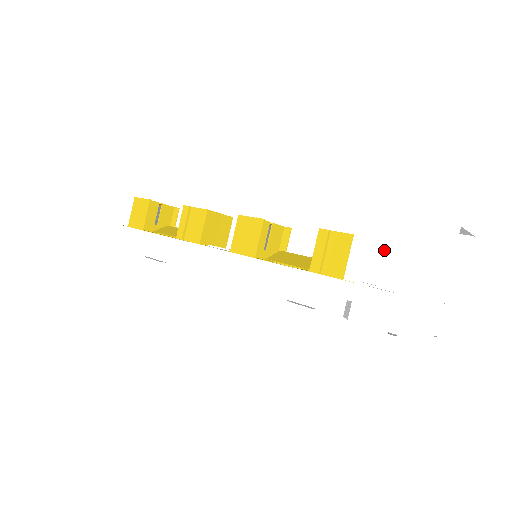
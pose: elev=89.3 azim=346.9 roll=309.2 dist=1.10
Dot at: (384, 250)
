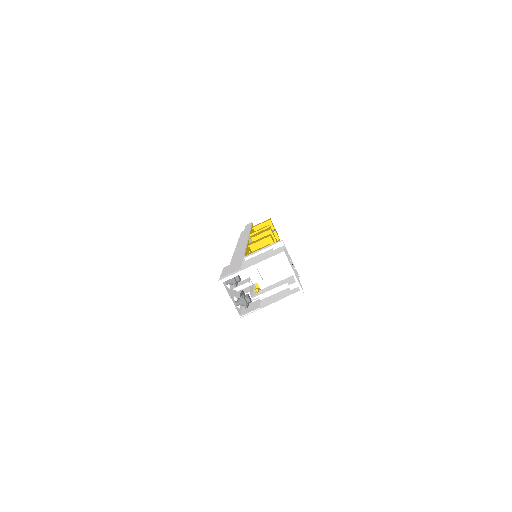
Dot at: occluded
